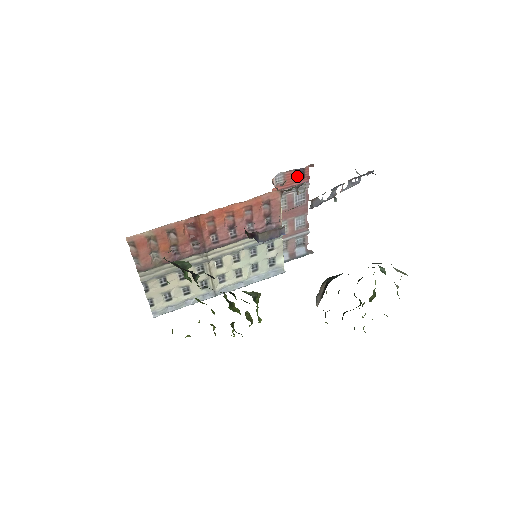
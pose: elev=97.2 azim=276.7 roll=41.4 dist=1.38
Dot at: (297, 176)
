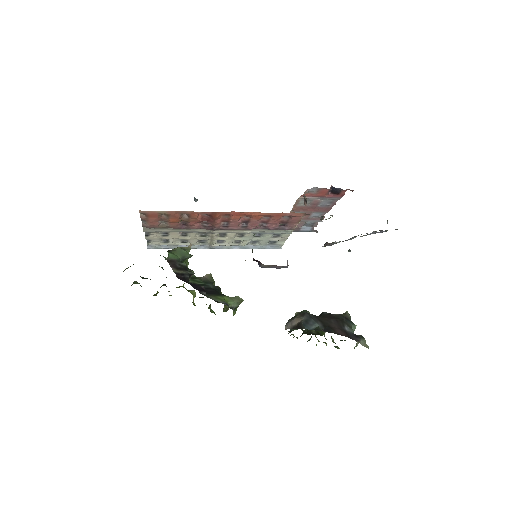
Dot at: (332, 191)
